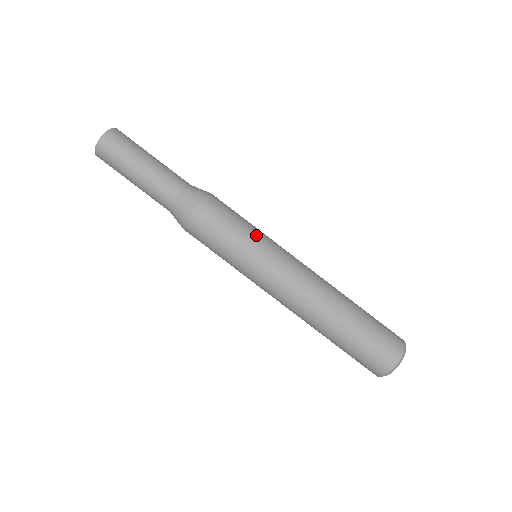
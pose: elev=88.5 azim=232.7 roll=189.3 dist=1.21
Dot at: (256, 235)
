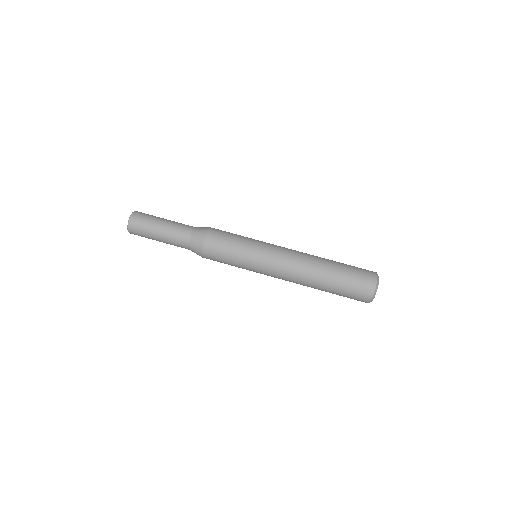
Dot at: (251, 239)
